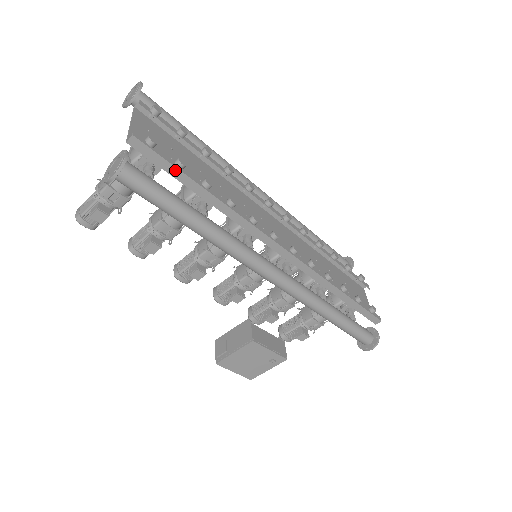
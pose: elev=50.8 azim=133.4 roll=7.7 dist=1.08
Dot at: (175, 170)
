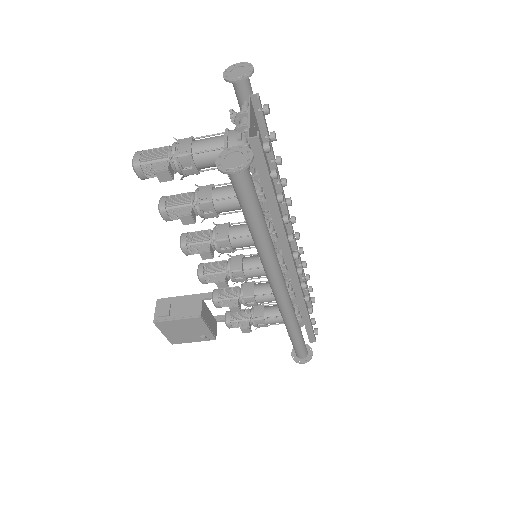
Dot at: (267, 178)
